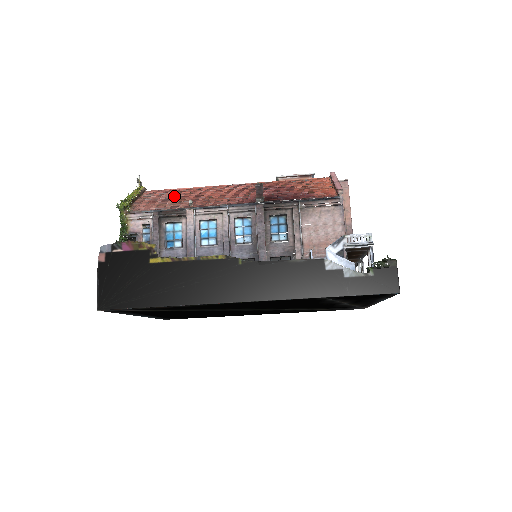
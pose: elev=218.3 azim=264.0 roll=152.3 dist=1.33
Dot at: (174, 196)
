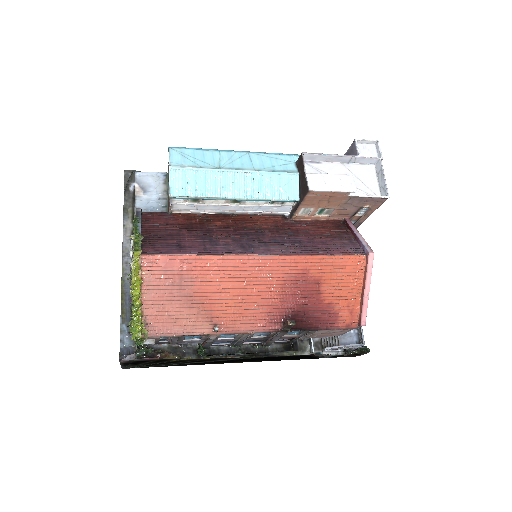
Dot at: (188, 289)
